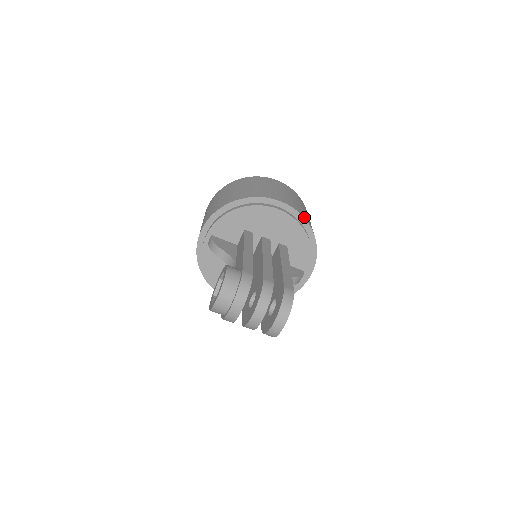
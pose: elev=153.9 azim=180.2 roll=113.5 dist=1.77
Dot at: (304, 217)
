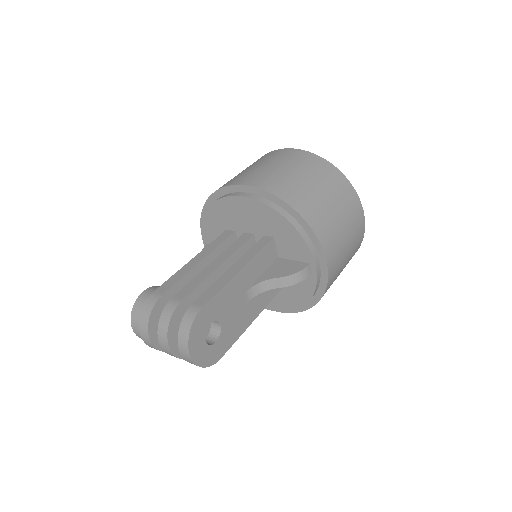
Dot at: (276, 194)
